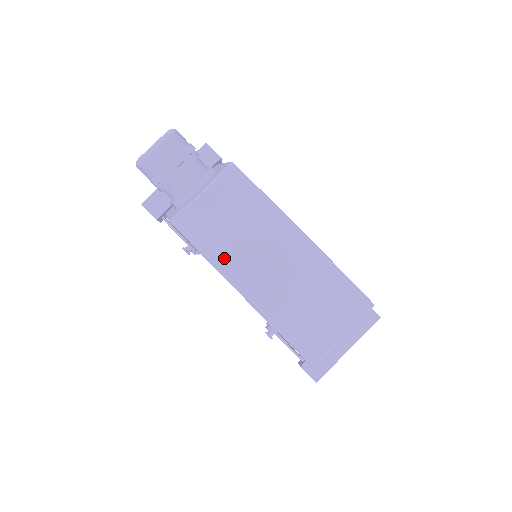
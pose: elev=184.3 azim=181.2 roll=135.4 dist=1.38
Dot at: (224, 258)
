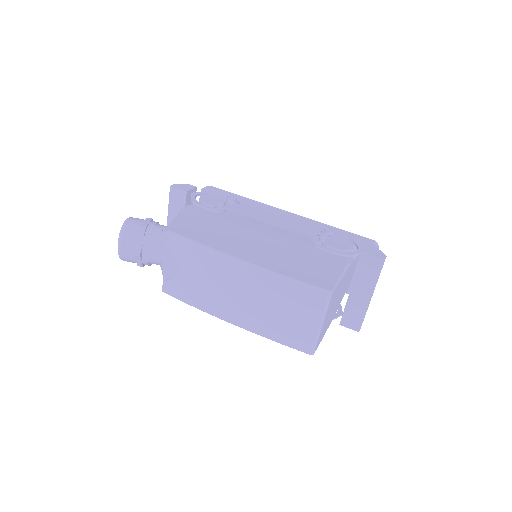
Dot at: (206, 304)
